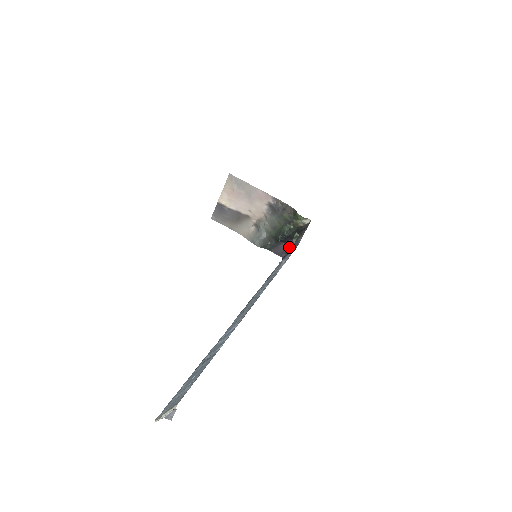
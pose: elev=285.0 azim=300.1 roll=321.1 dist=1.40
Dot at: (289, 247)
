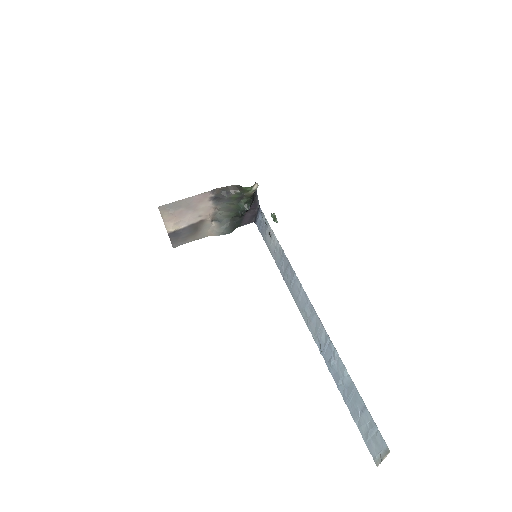
Dot at: (253, 211)
